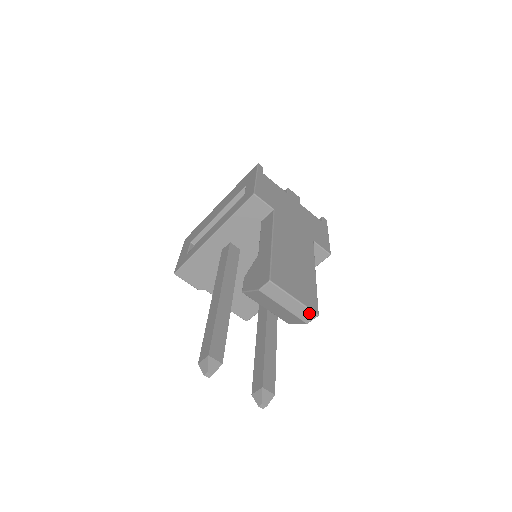
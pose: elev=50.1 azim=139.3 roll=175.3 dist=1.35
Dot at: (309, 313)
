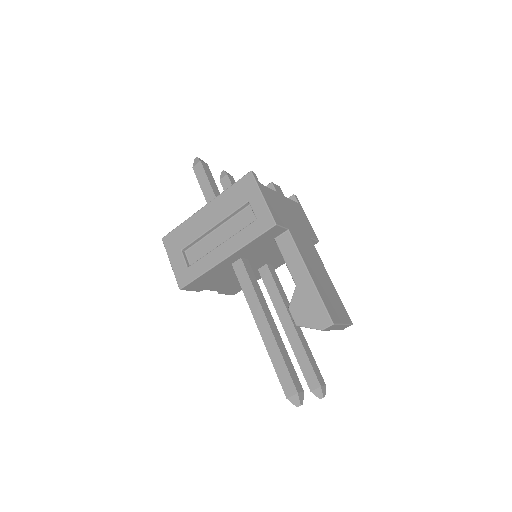
Dot at: (348, 326)
